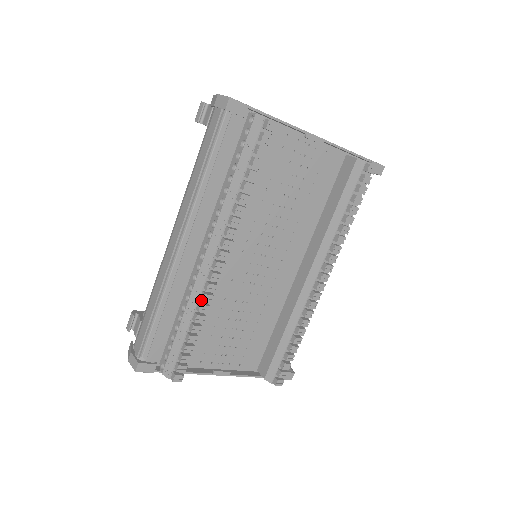
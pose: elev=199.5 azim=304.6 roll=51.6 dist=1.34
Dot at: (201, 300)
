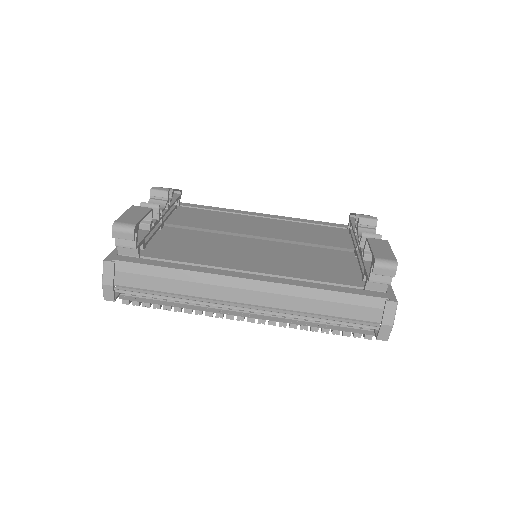
Dot at: (206, 314)
